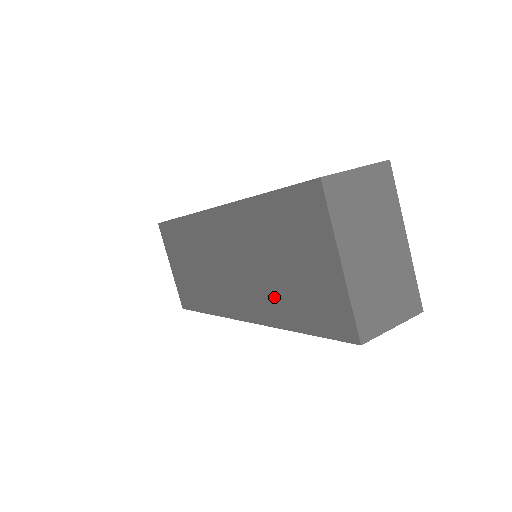
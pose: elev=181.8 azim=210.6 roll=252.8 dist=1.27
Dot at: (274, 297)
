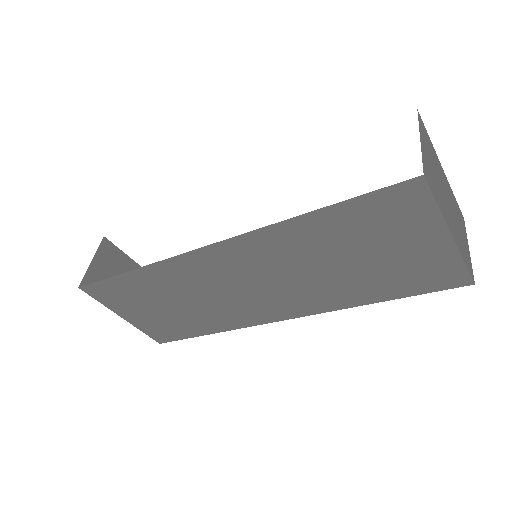
Dot at: (340, 288)
